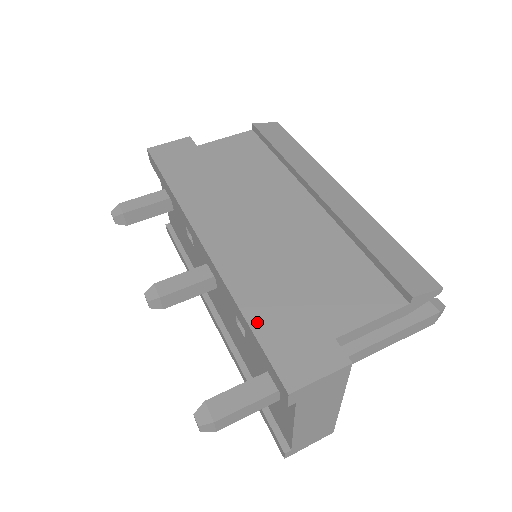
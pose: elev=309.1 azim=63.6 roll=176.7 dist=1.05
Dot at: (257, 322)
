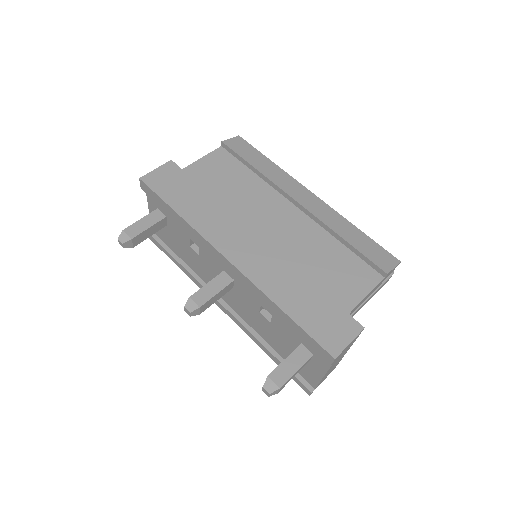
Dot at: (295, 315)
